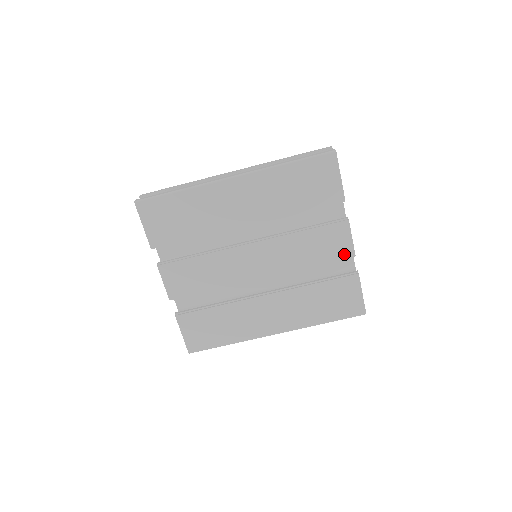
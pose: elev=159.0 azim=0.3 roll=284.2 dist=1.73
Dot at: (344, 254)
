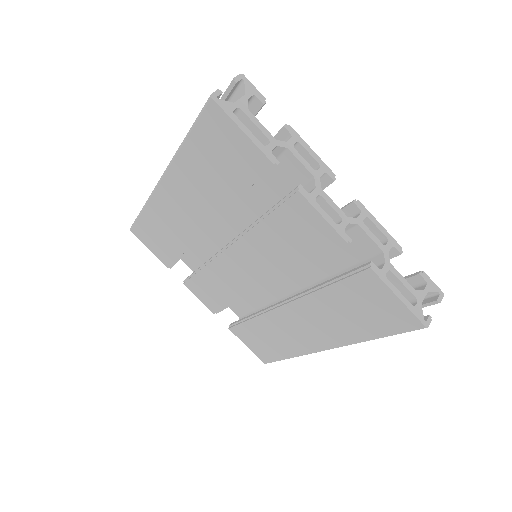
Dot at: (329, 242)
